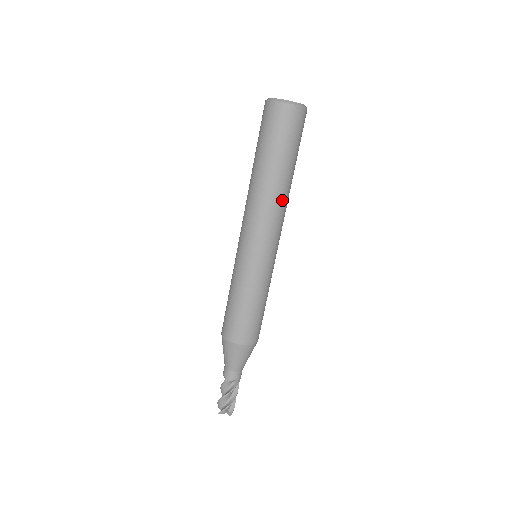
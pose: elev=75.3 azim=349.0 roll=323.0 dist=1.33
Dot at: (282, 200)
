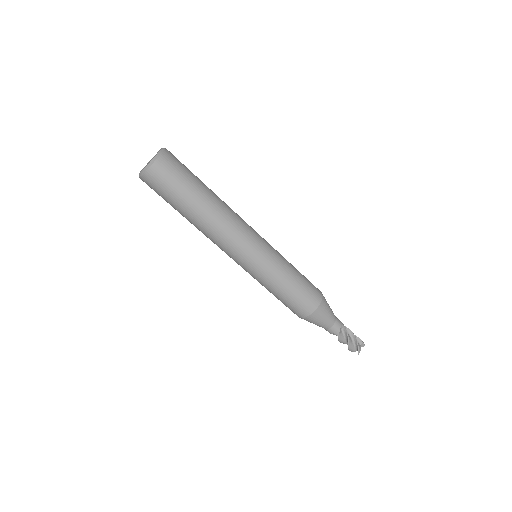
Dot at: (210, 230)
